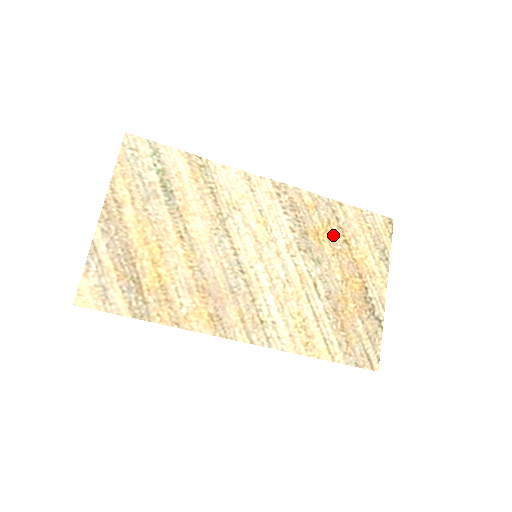
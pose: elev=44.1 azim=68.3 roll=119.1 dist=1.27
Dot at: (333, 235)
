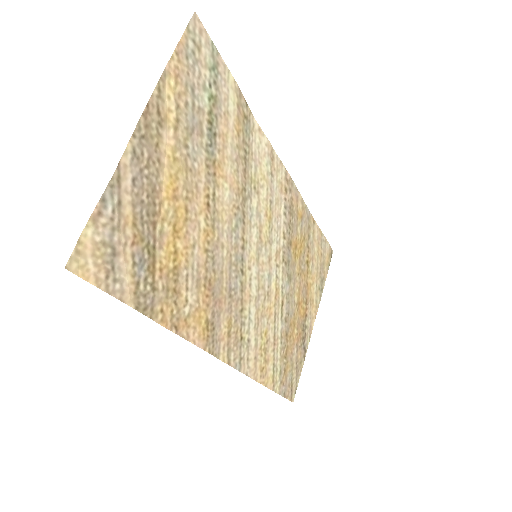
Dot at: (303, 253)
